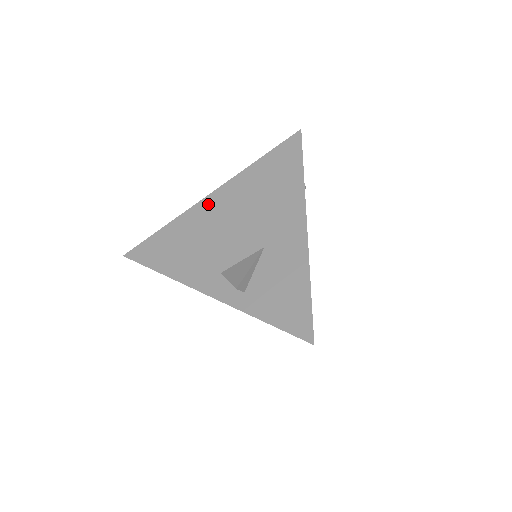
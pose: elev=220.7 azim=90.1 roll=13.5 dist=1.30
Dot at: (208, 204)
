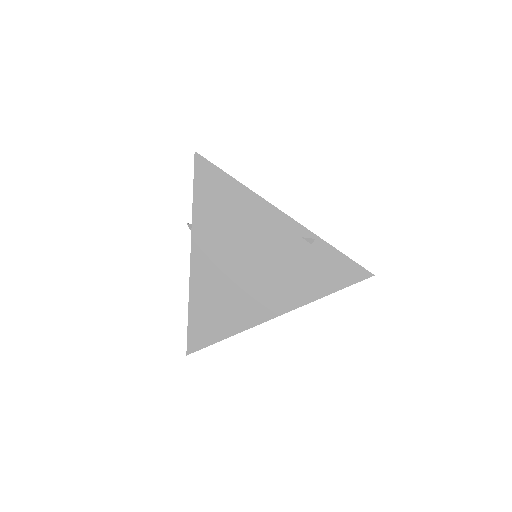
Dot at: occluded
